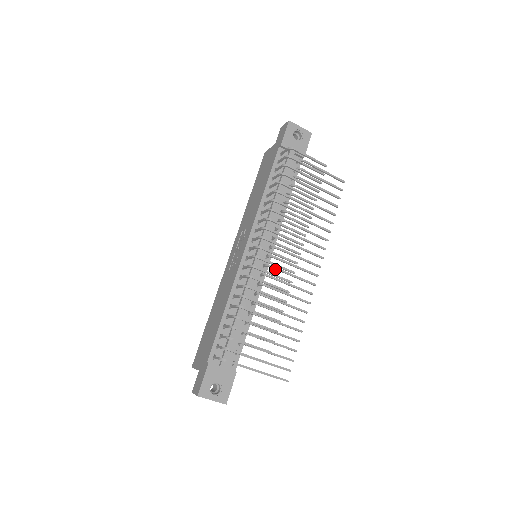
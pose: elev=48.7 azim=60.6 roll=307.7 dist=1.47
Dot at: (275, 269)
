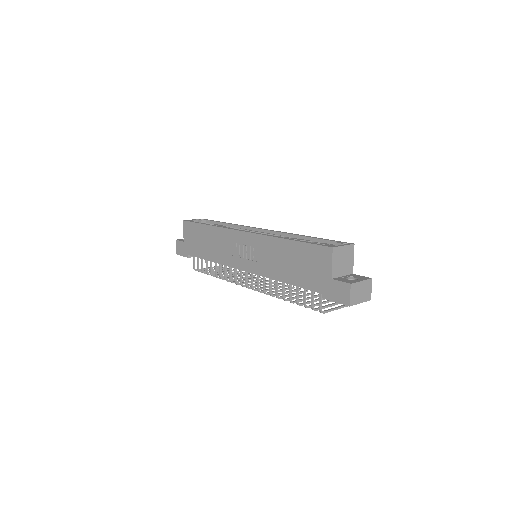
Dot at: occluded
